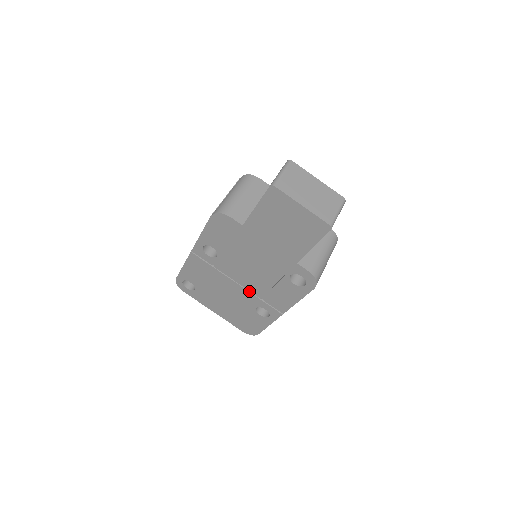
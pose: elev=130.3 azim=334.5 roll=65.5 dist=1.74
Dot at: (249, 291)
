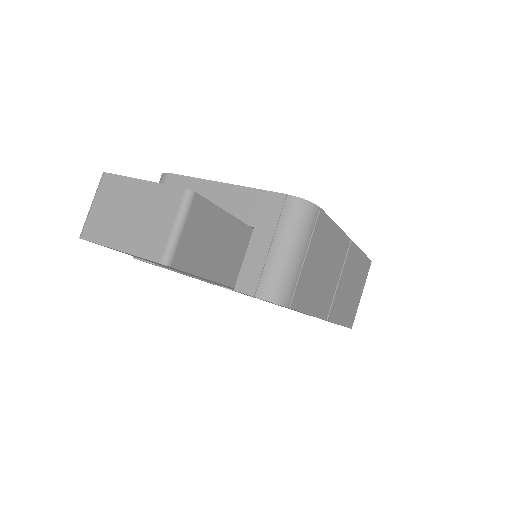
Dot at: (273, 303)
